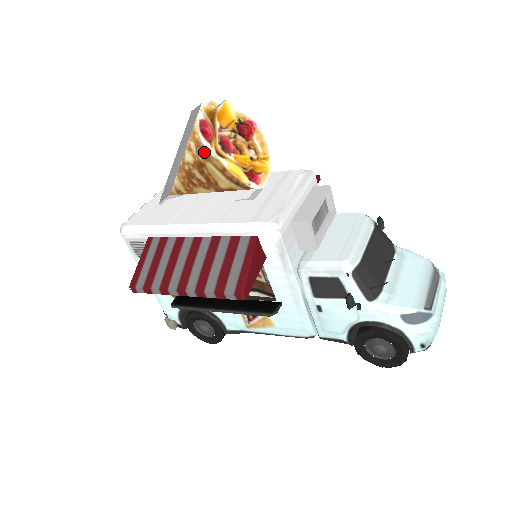
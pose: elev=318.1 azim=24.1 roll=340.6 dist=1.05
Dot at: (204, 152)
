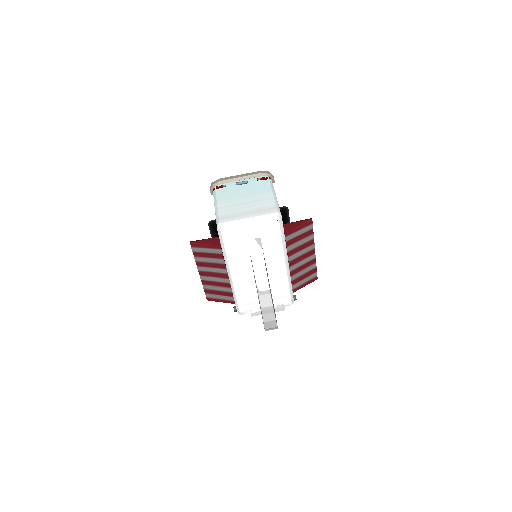
Dot at: occluded
